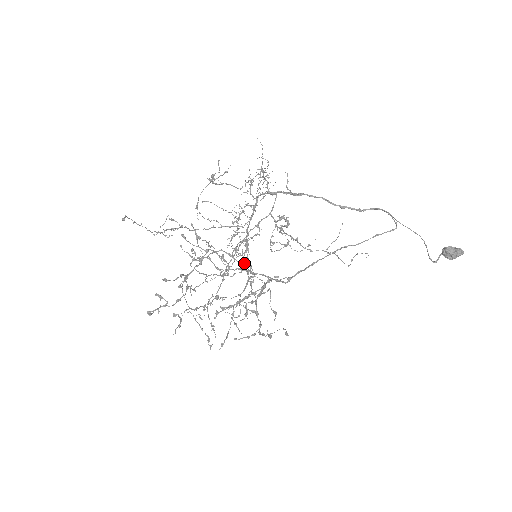
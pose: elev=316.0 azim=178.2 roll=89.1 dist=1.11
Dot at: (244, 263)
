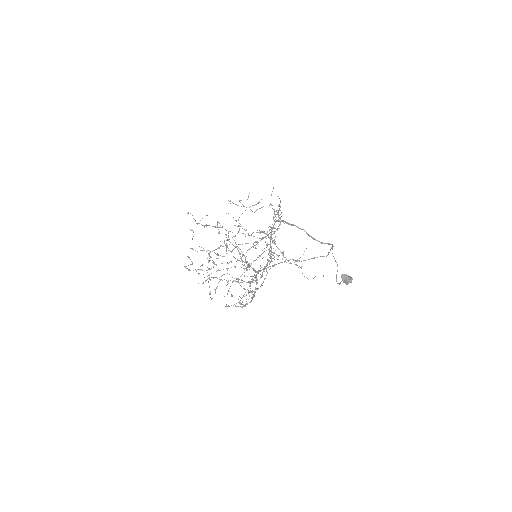
Dot at: occluded
